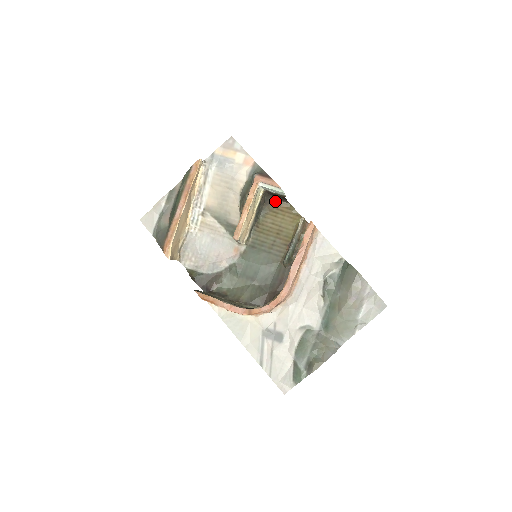
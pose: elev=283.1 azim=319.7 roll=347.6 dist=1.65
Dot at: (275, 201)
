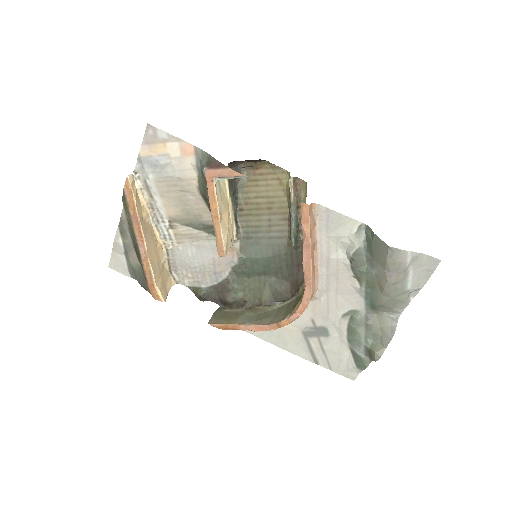
Dot at: (247, 165)
